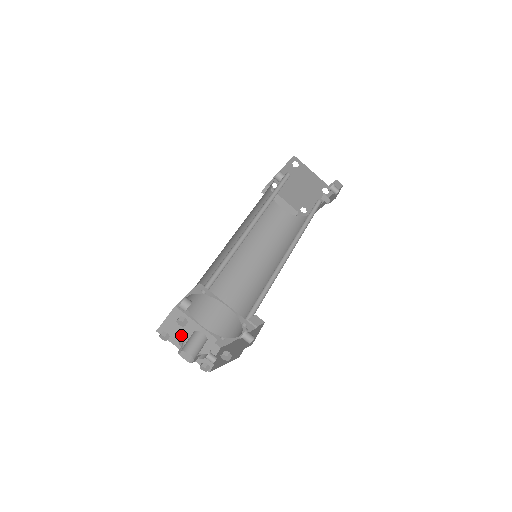
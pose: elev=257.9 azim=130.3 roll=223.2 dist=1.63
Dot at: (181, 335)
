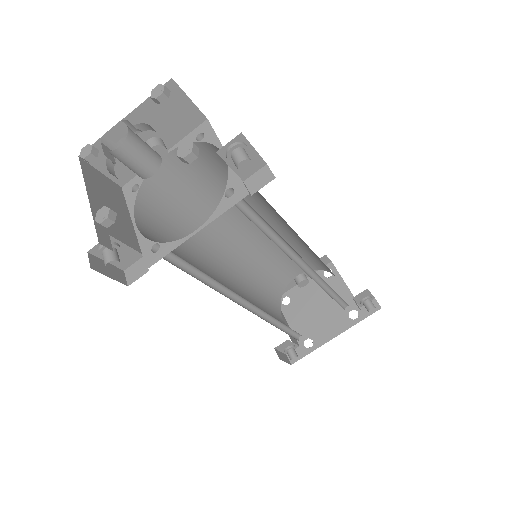
Dot at: occluded
